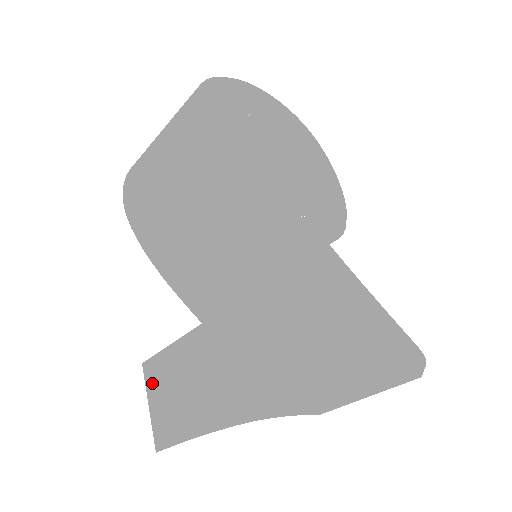
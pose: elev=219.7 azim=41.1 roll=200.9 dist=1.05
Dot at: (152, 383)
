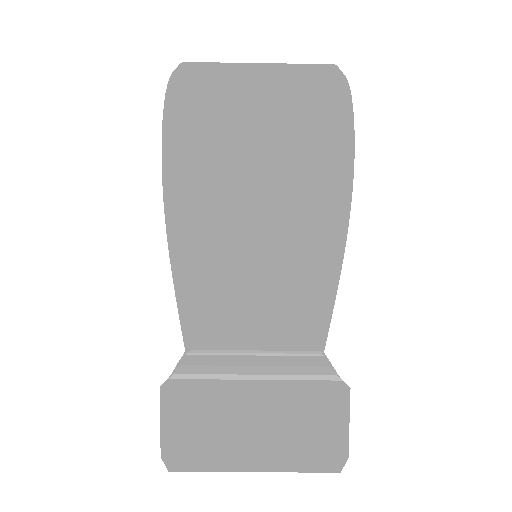
Dot at: (182, 406)
